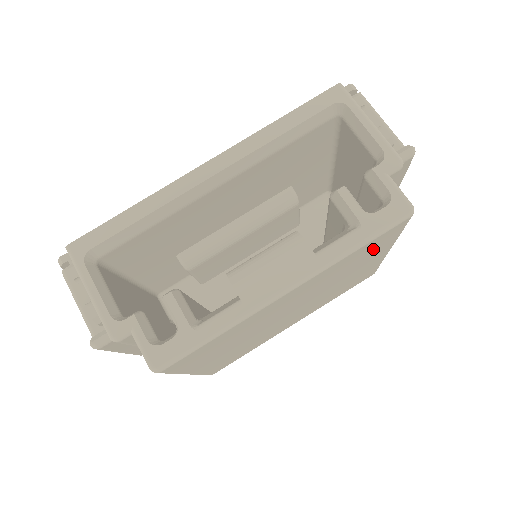
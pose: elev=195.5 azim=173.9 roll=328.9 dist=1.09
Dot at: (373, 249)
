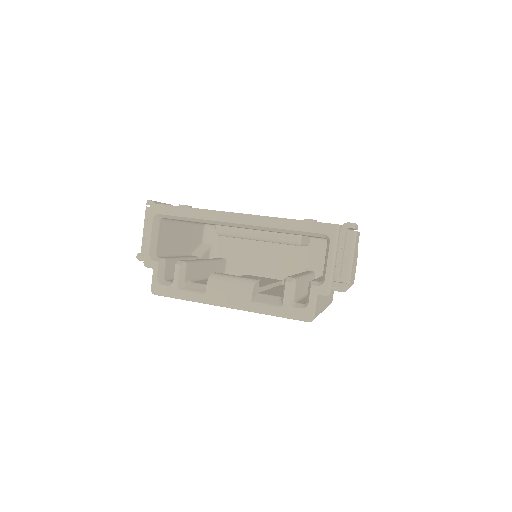
Dot at: occluded
